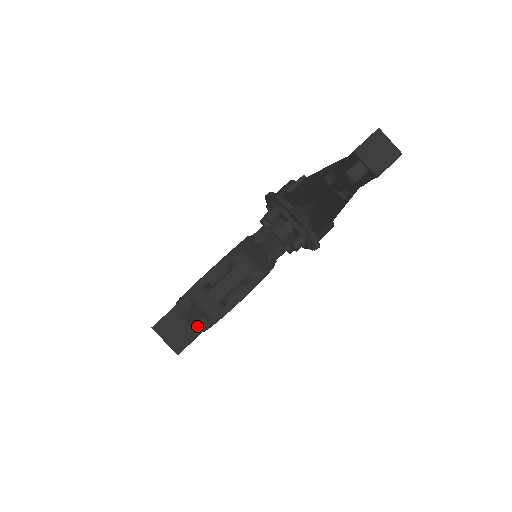
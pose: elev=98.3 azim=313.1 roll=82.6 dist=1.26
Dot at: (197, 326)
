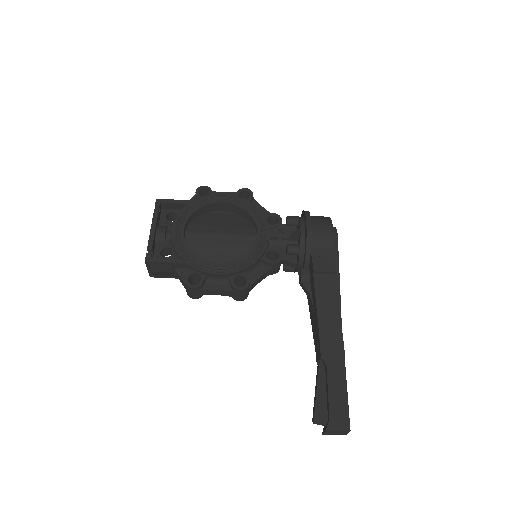
Dot at: occluded
